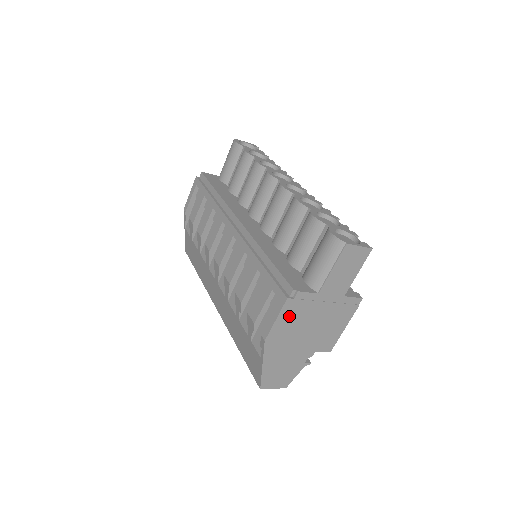
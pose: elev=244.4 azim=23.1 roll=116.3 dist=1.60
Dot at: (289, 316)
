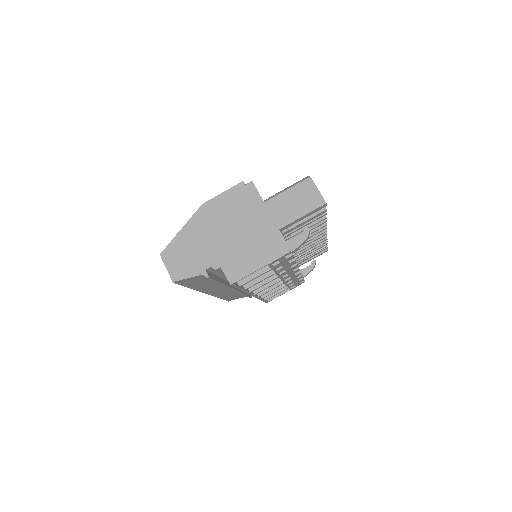
Dot at: (233, 200)
